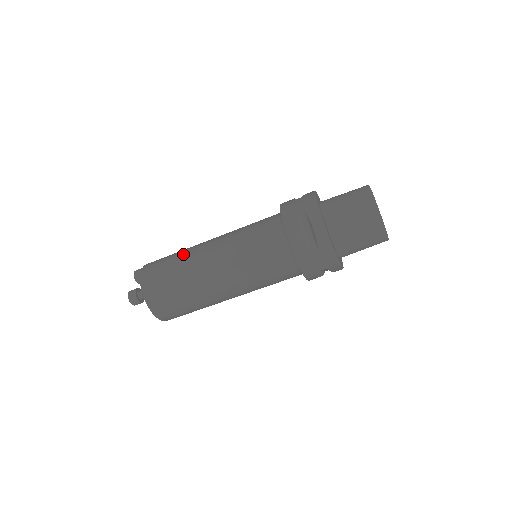
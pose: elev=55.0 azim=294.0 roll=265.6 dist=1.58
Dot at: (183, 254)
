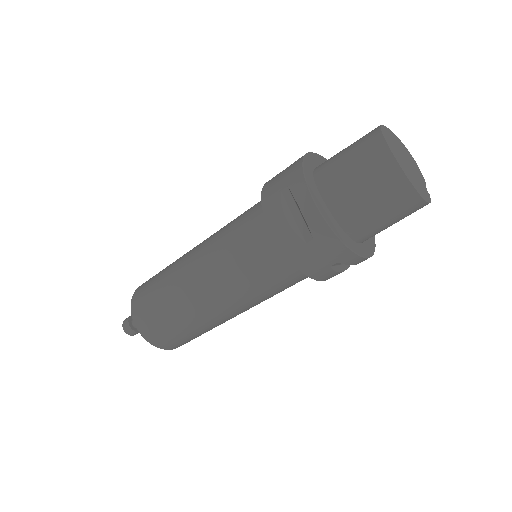
Dot at: (169, 268)
